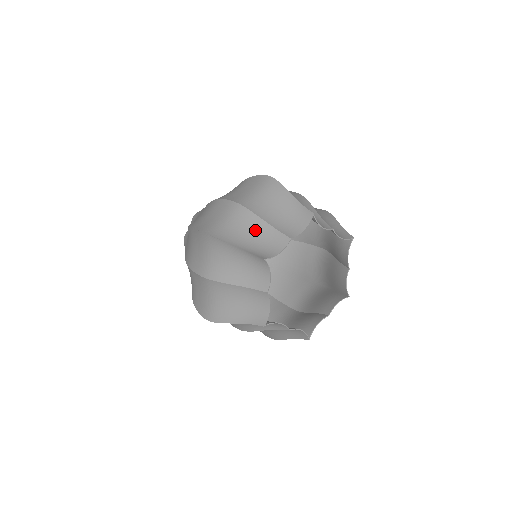
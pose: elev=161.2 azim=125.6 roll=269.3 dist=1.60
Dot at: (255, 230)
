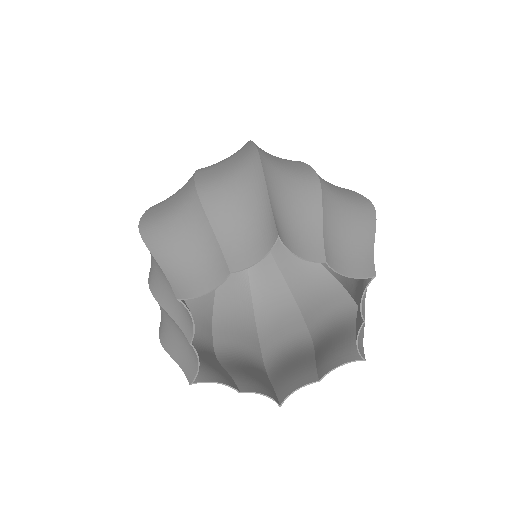
Dot at: (198, 241)
